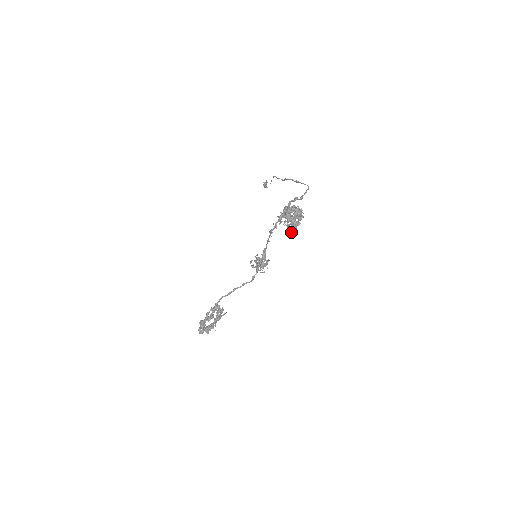
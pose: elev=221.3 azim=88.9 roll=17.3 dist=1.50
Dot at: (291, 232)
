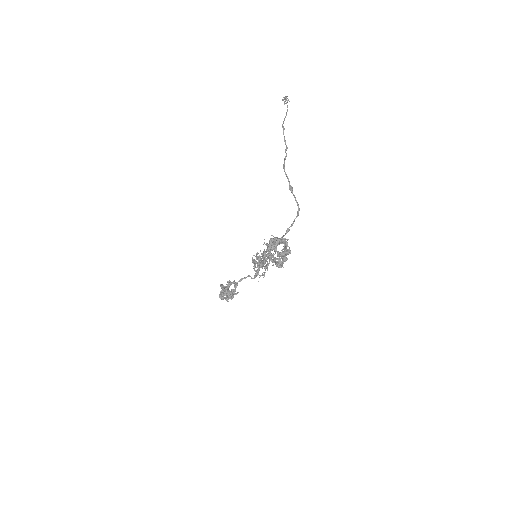
Dot at: occluded
